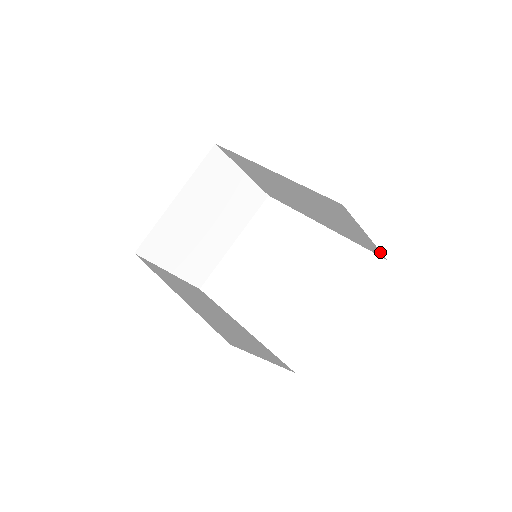
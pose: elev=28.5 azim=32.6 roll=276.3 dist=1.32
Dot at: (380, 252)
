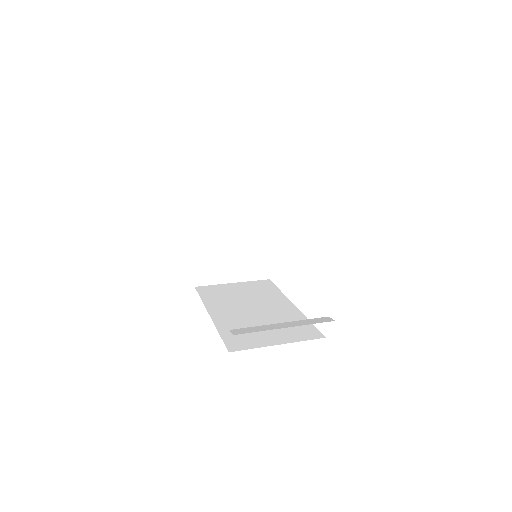
Dot at: occluded
